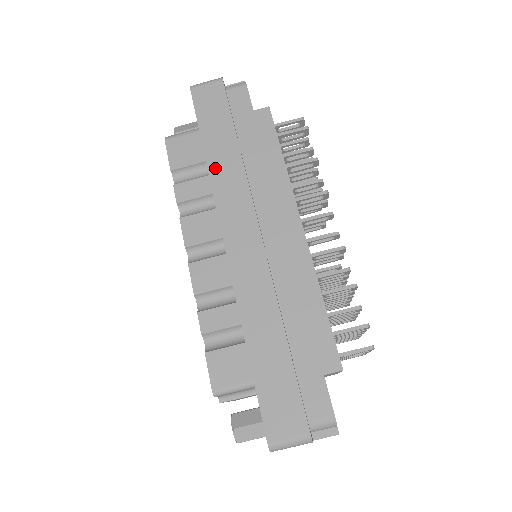
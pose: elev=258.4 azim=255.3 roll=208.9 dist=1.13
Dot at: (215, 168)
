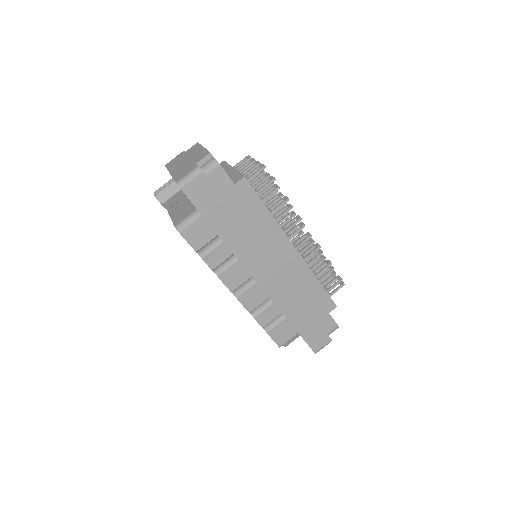
Dot at: (230, 241)
